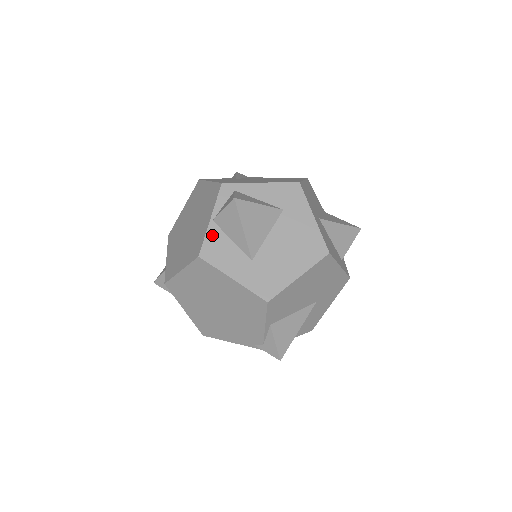
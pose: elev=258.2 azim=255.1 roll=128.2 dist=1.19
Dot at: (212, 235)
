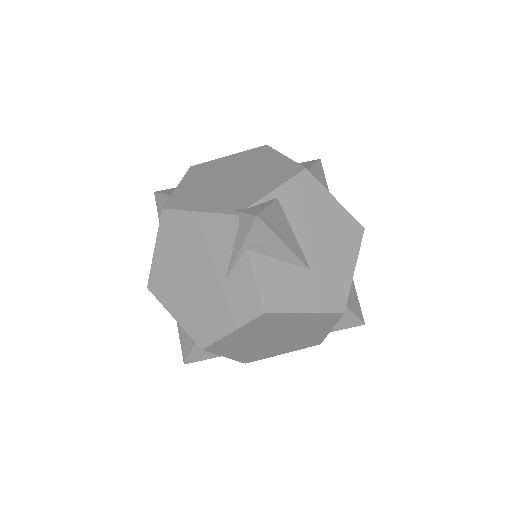
Dot at: occluded
